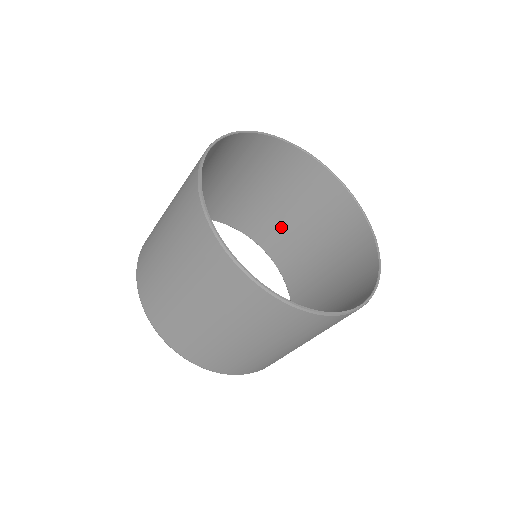
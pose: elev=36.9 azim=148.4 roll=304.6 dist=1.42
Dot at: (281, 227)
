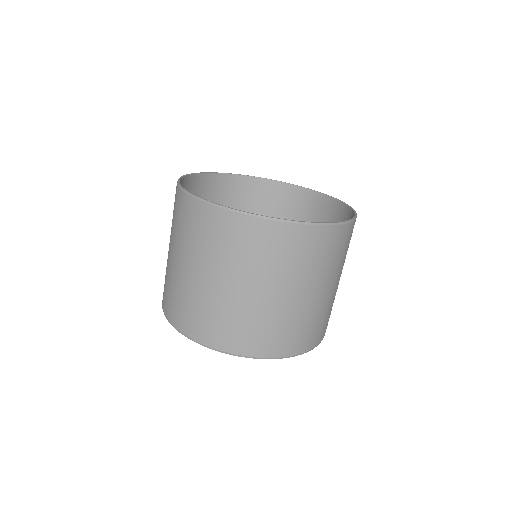
Dot at: occluded
